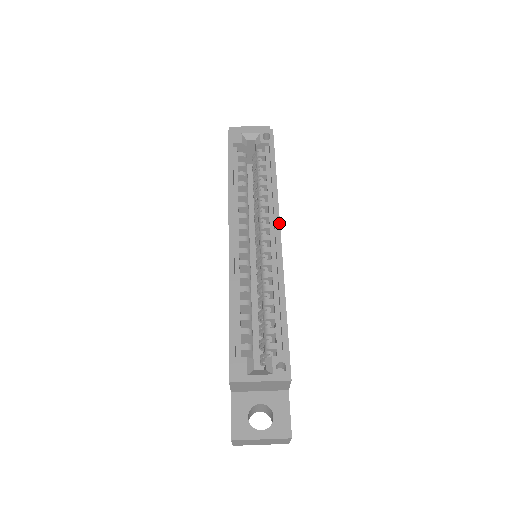
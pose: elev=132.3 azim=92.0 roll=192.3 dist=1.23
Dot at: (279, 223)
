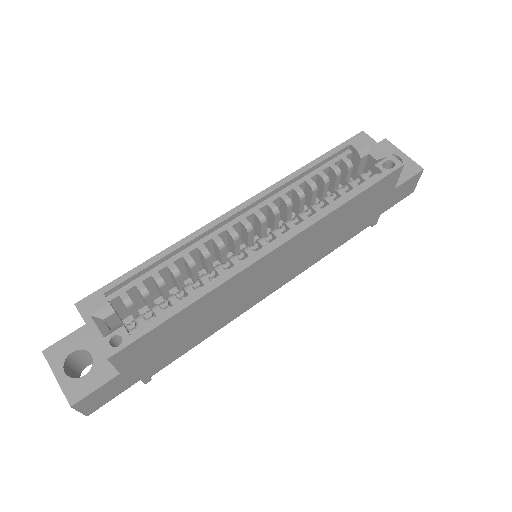
Dot at: (286, 240)
